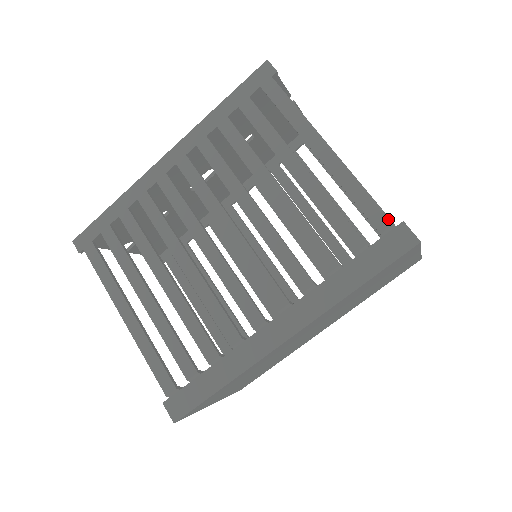
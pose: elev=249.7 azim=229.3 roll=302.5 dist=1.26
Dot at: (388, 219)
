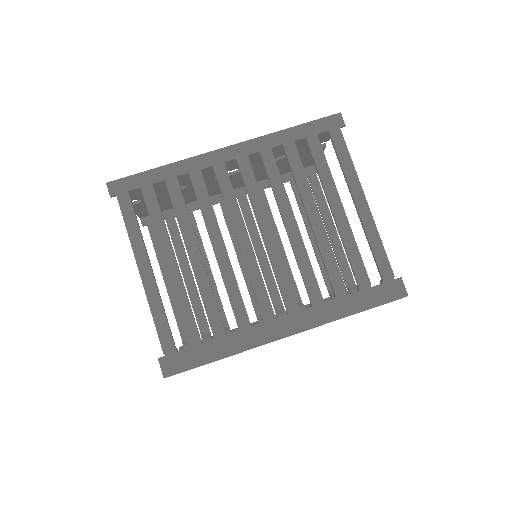
Dot at: (392, 272)
